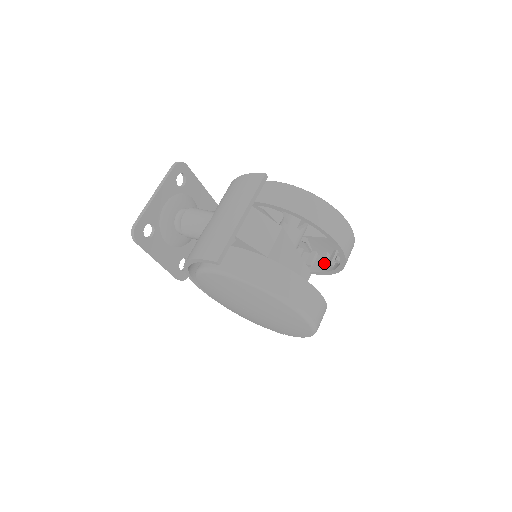
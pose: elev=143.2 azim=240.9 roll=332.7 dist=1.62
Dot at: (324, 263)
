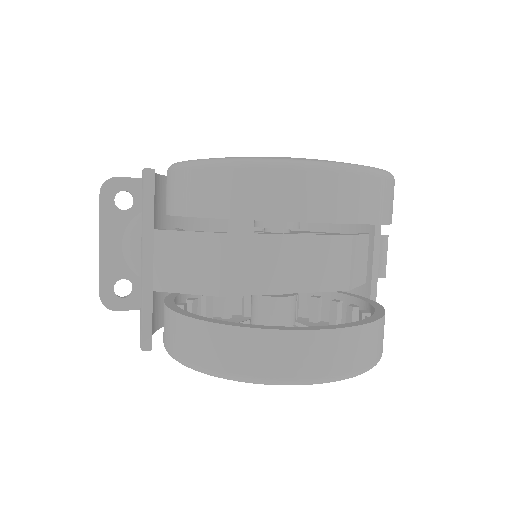
Dot at: occluded
